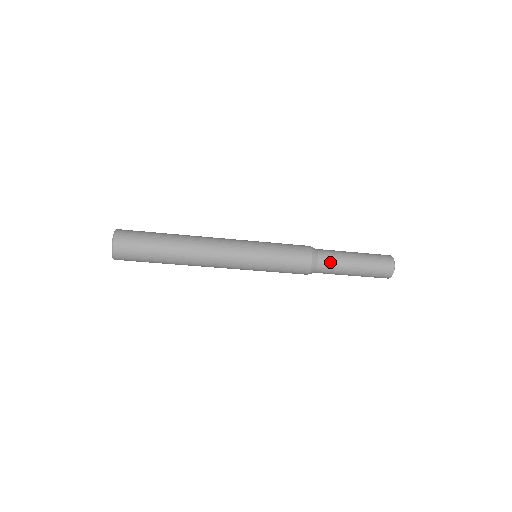
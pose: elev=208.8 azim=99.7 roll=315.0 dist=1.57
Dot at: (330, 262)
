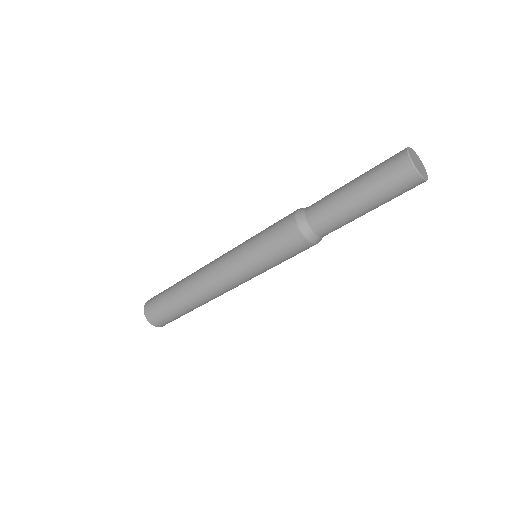
Dot at: (325, 221)
